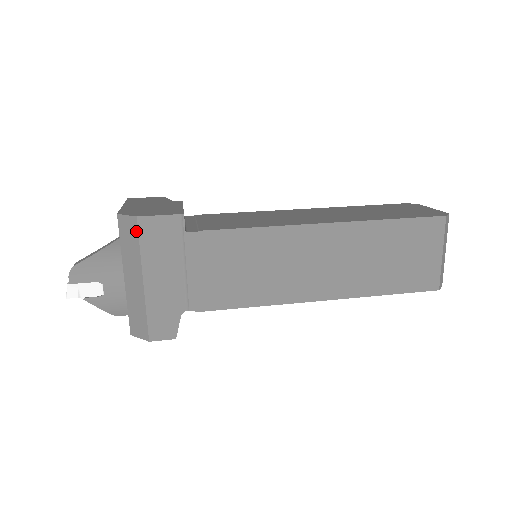
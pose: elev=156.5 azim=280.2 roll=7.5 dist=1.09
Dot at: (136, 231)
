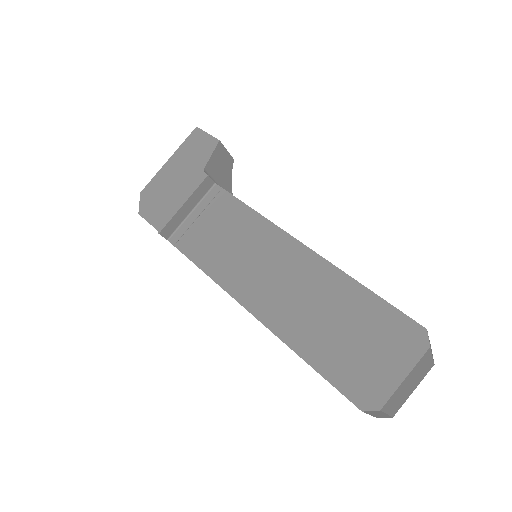
Dot at: occluded
